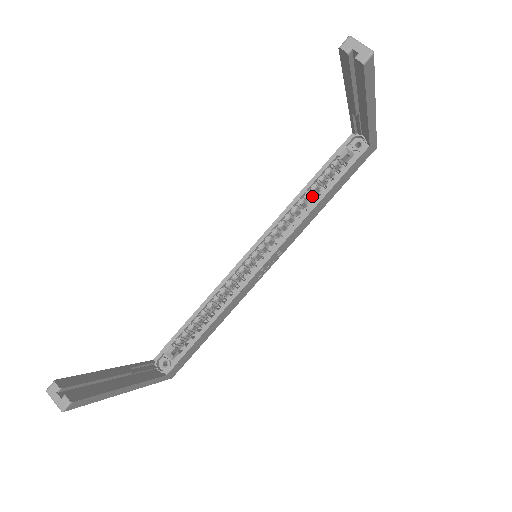
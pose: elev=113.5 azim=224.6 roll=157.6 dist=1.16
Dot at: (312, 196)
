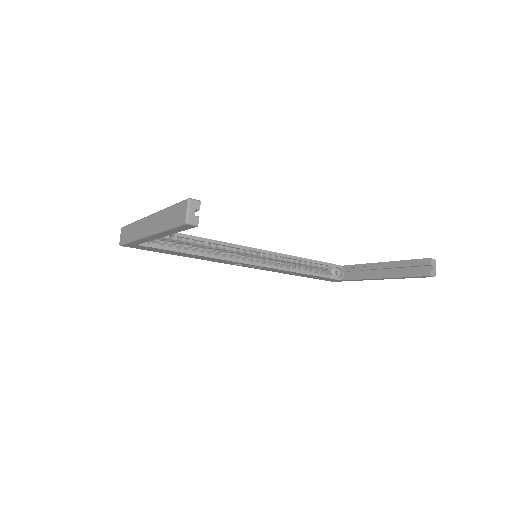
Dot at: (300, 265)
